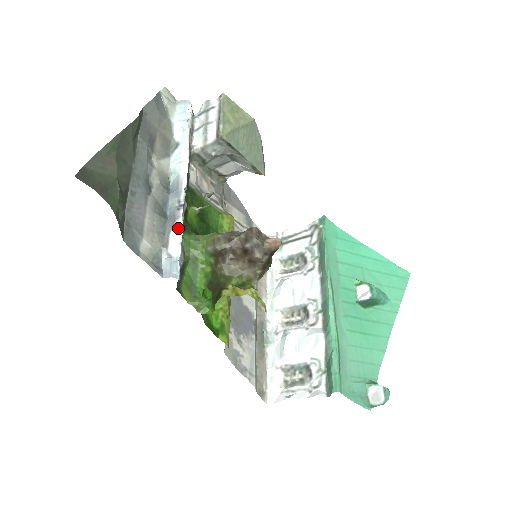
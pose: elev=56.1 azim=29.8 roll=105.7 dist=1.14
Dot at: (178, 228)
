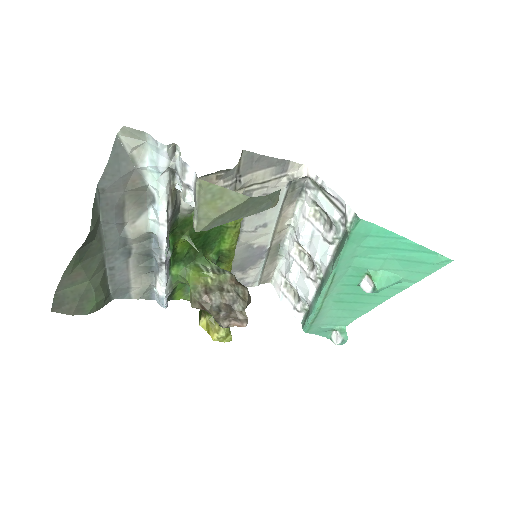
Dot at: (162, 278)
